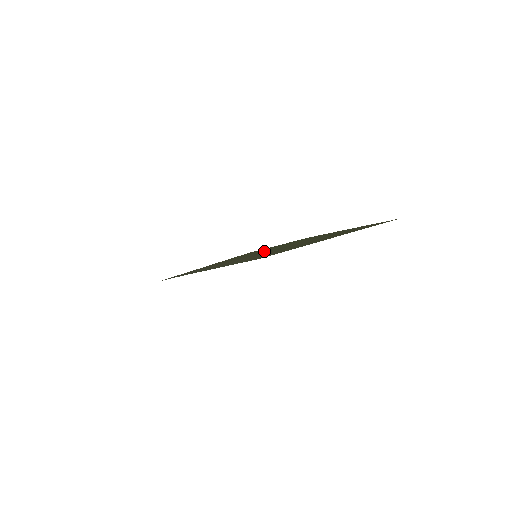
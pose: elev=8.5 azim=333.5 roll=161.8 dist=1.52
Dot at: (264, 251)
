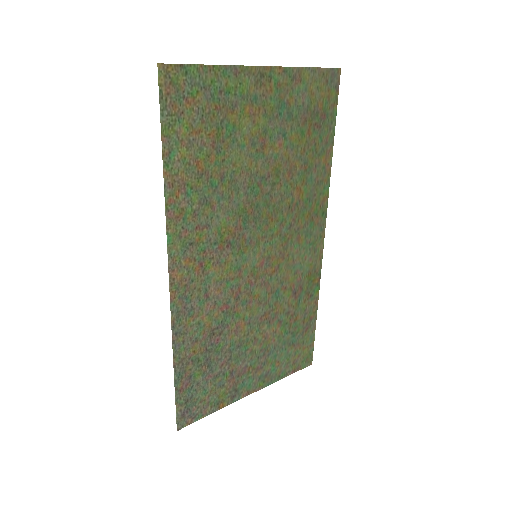
Dot at: (233, 186)
